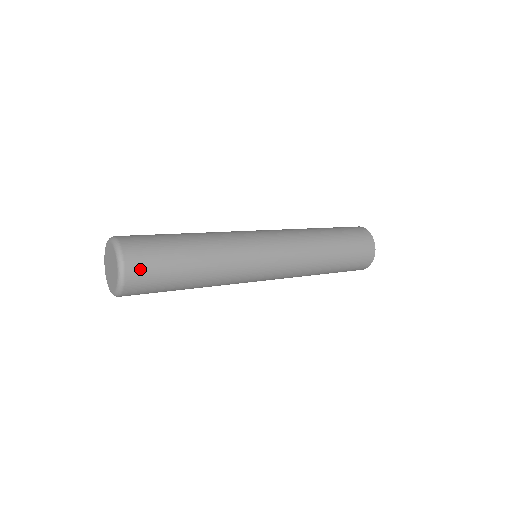
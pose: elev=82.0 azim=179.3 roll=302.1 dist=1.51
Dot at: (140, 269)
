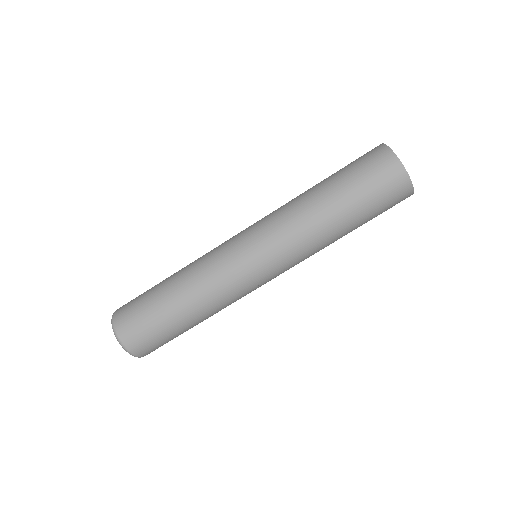
Dot at: (124, 315)
